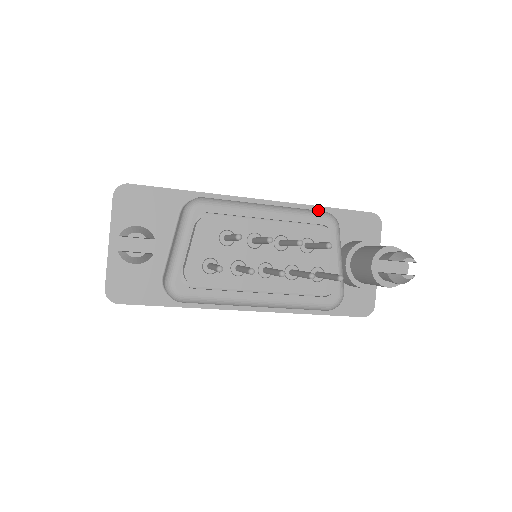
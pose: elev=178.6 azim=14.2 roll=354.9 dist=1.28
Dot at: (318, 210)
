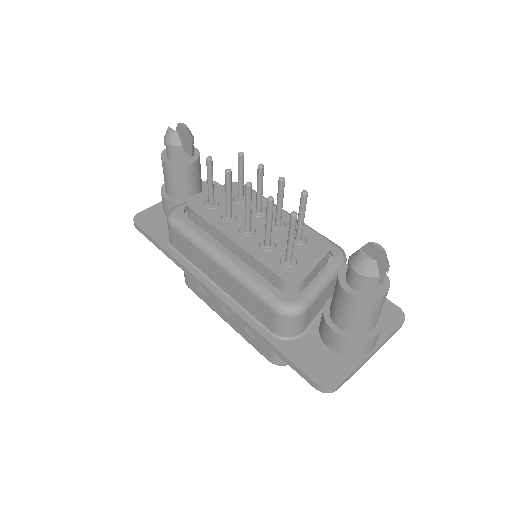
Dot at: occluded
